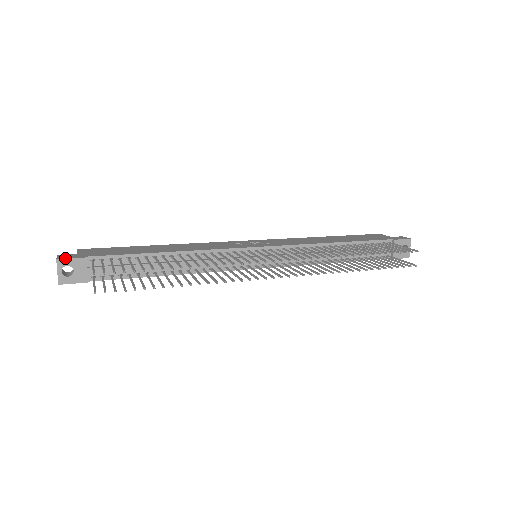
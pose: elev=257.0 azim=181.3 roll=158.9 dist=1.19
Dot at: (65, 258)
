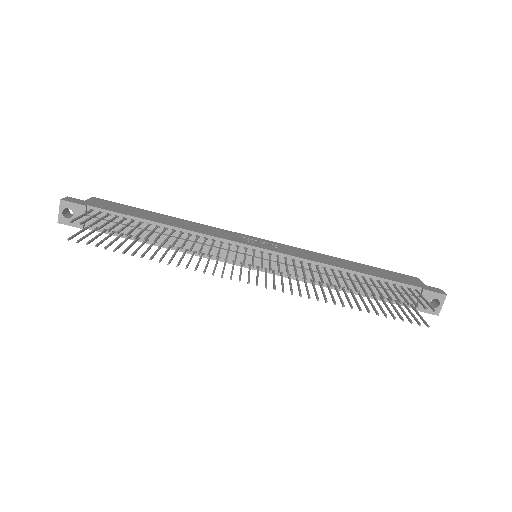
Dot at: (68, 201)
